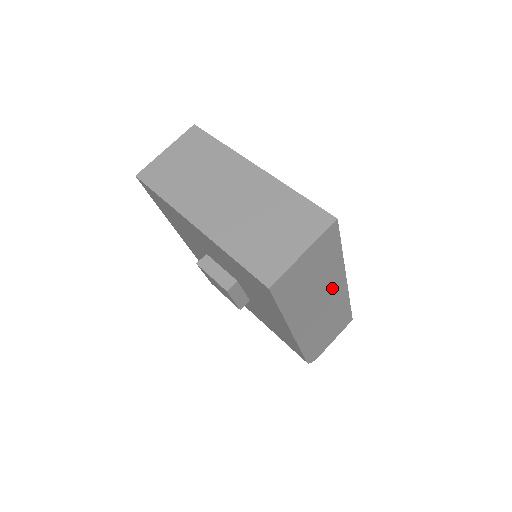
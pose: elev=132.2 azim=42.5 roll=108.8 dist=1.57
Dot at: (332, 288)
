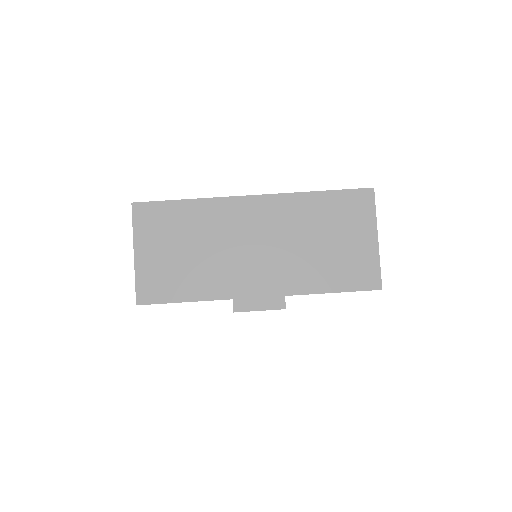
Dot at: occluded
